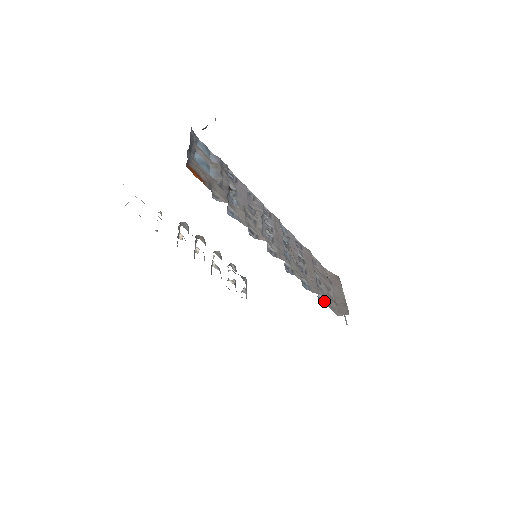
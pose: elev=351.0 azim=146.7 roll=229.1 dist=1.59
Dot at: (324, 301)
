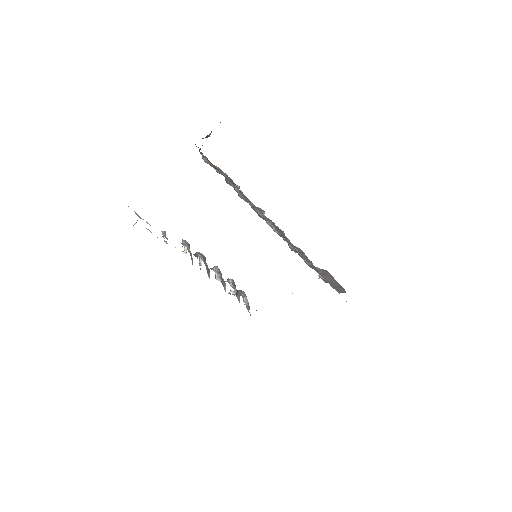
Dot at: (324, 280)
